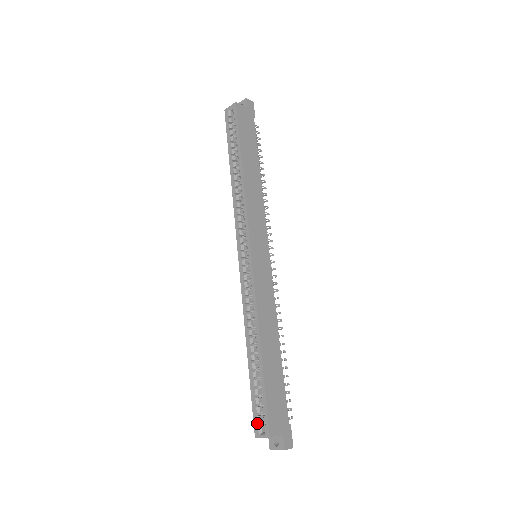
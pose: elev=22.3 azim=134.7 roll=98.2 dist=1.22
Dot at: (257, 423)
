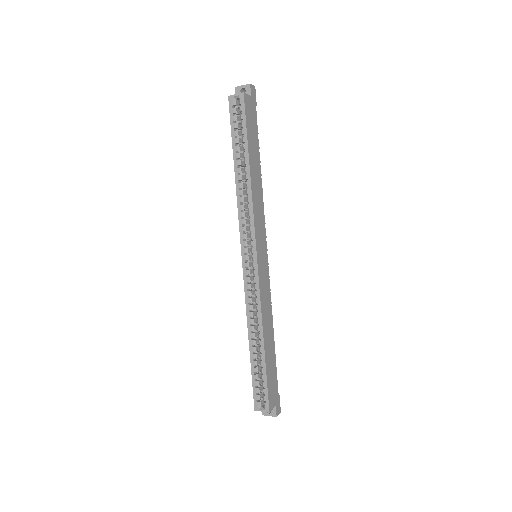
Dot at: (257, 400)
